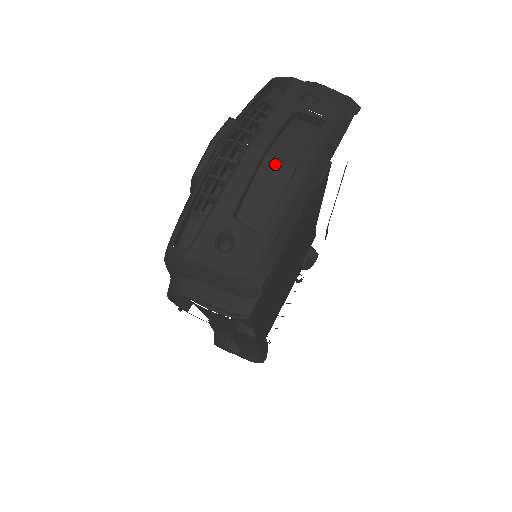
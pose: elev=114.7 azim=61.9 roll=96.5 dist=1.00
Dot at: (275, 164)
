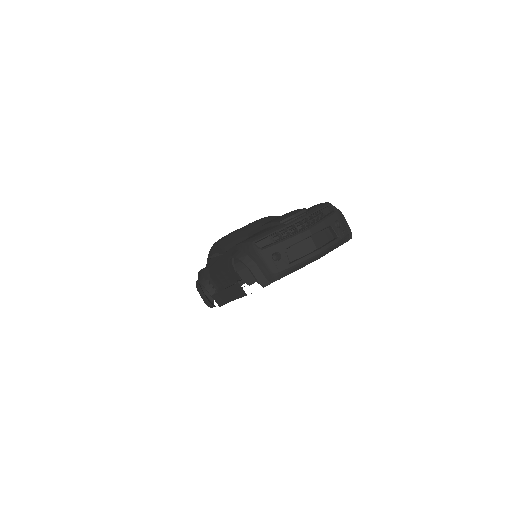
Dot at: (312, 242)
